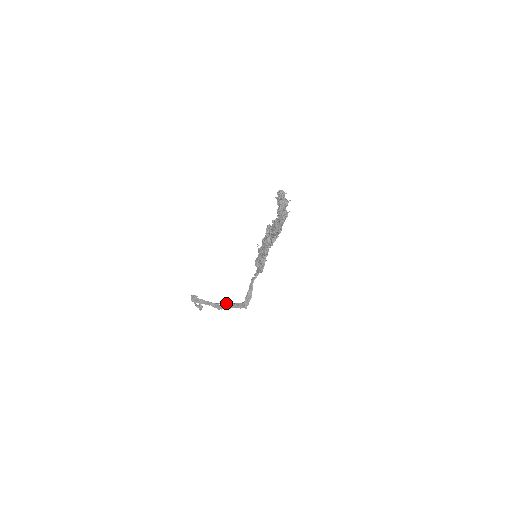
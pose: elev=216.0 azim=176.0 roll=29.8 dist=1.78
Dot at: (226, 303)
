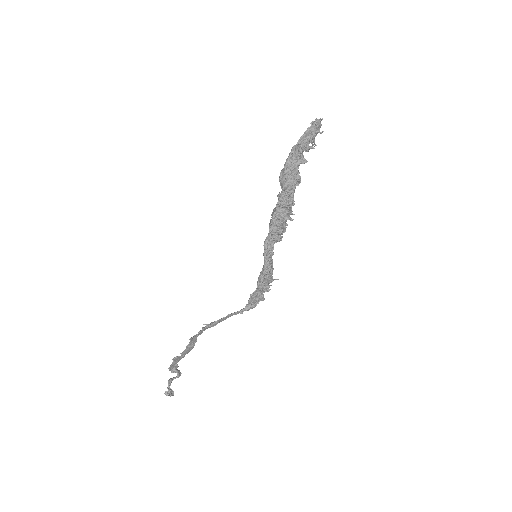
Dot at: occluded
